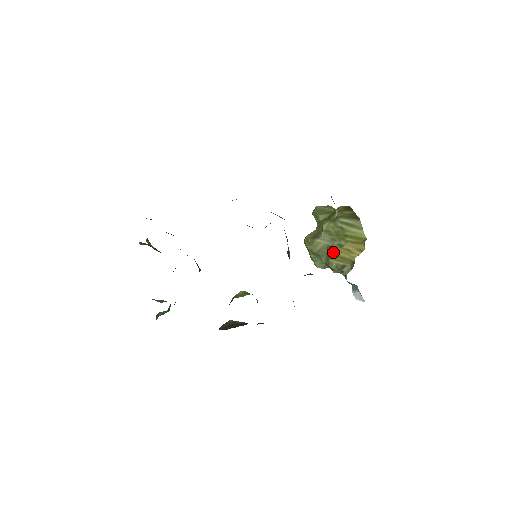
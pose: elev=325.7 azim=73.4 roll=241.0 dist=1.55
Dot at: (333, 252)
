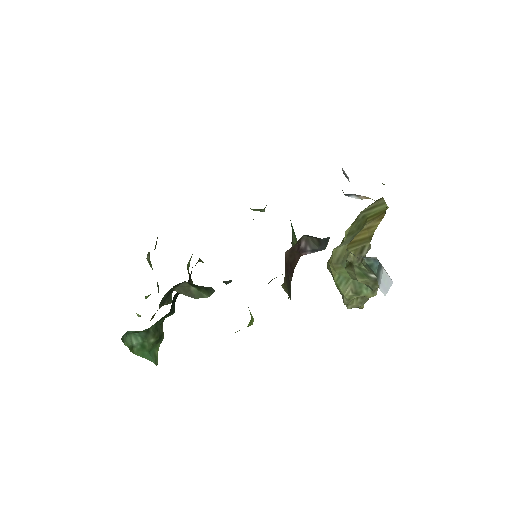
Dot at: occluded
